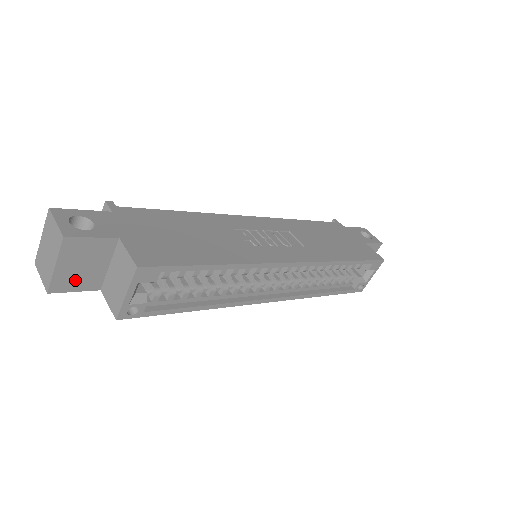
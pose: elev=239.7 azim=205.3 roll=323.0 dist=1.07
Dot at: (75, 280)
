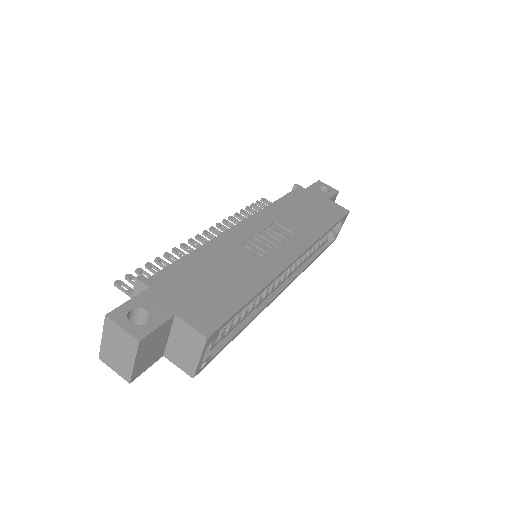
Dot at: (147, 362)
